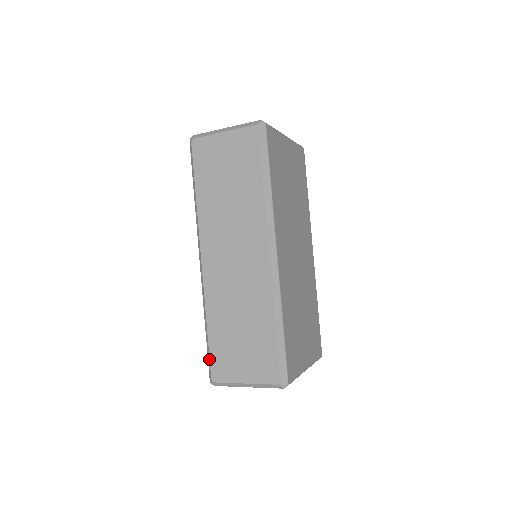
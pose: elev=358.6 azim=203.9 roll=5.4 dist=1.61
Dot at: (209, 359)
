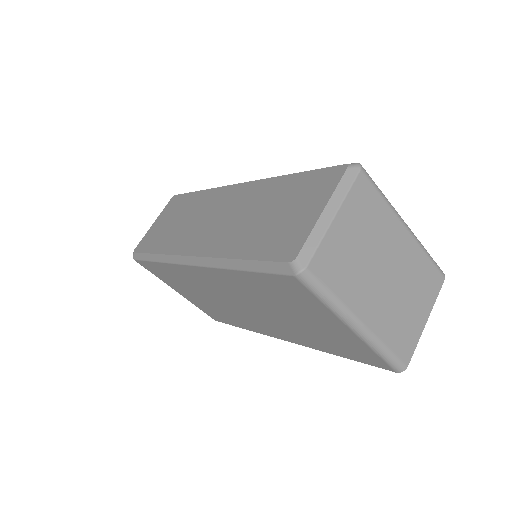
Dot at: (267, 262)
